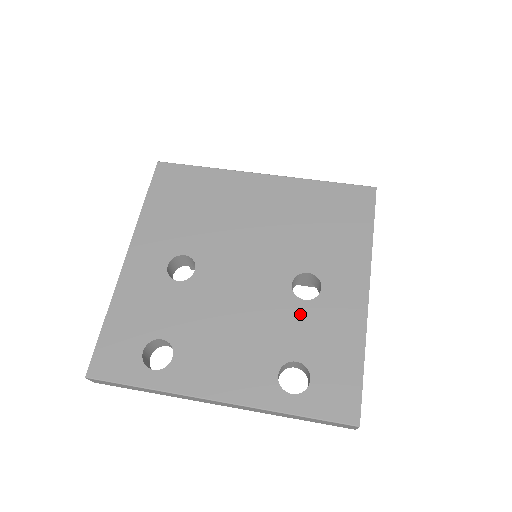
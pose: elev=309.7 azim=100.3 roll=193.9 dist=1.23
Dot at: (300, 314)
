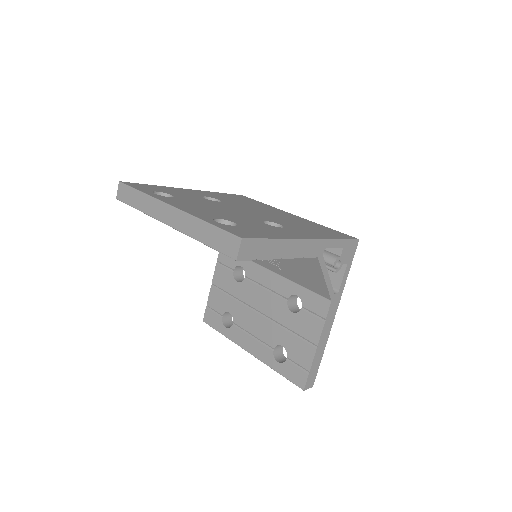
Dot at: (257, 223)
